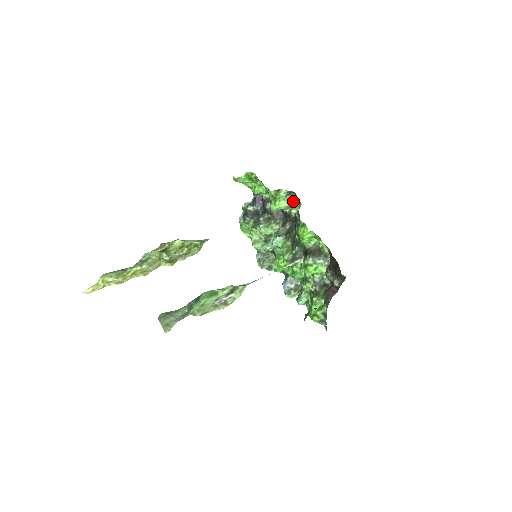
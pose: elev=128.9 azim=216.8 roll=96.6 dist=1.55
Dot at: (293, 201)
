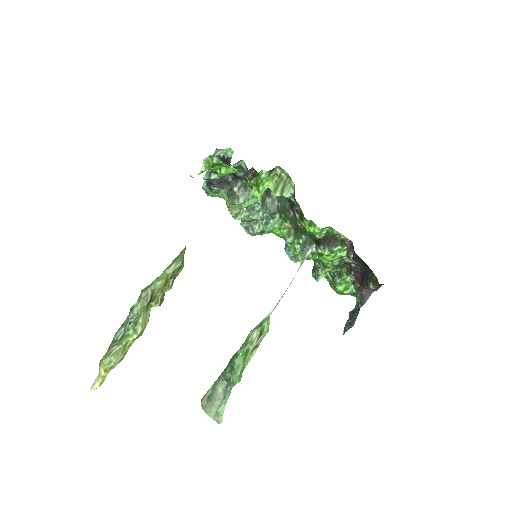
Dot at: (278, 174)
